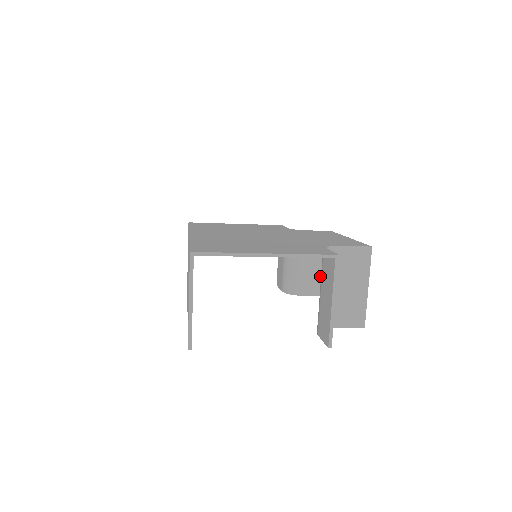
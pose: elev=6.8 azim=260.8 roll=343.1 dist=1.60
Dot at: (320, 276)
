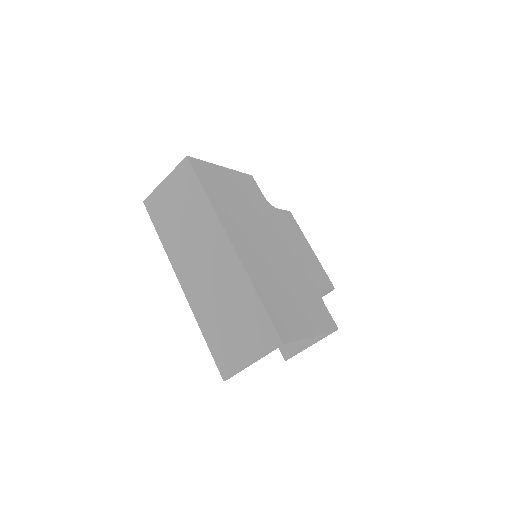
Dot at: occluded
